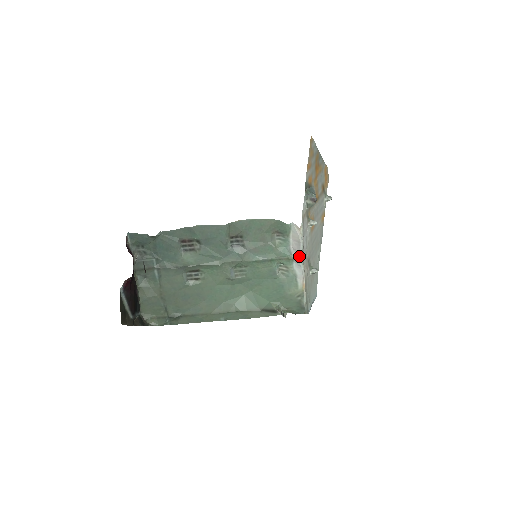
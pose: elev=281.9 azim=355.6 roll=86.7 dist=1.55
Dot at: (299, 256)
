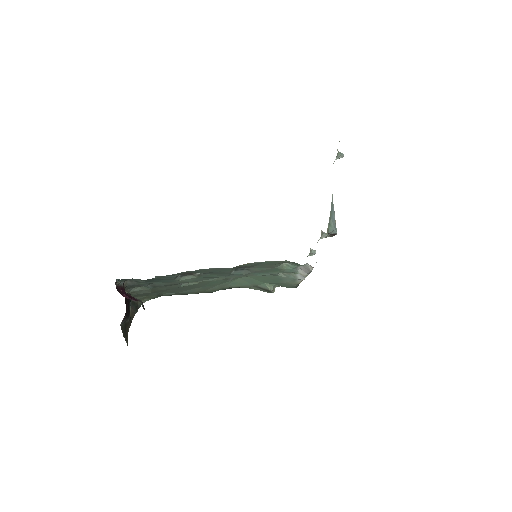
Dot at: (305, 275)
